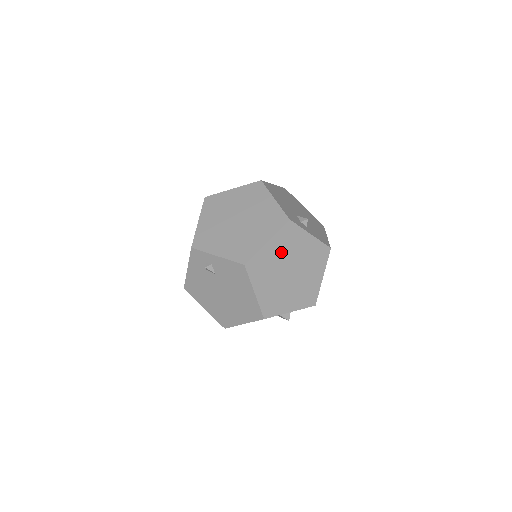
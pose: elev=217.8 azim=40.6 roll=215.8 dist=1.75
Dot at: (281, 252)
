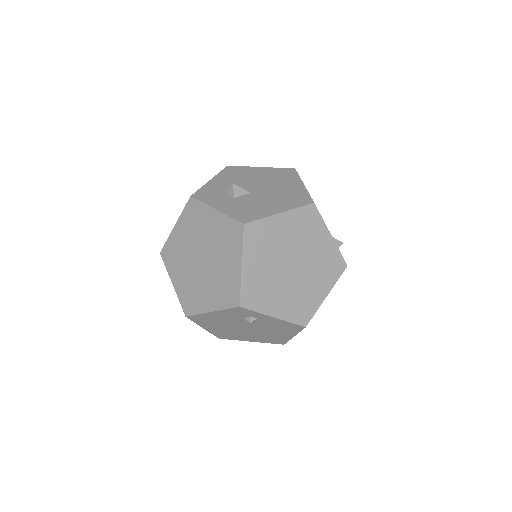
Dot at: occluded
